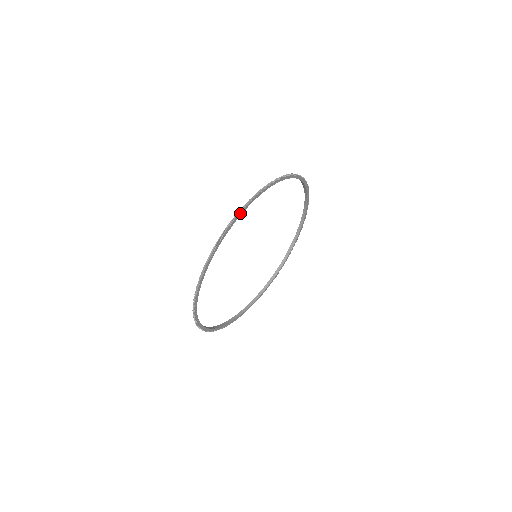
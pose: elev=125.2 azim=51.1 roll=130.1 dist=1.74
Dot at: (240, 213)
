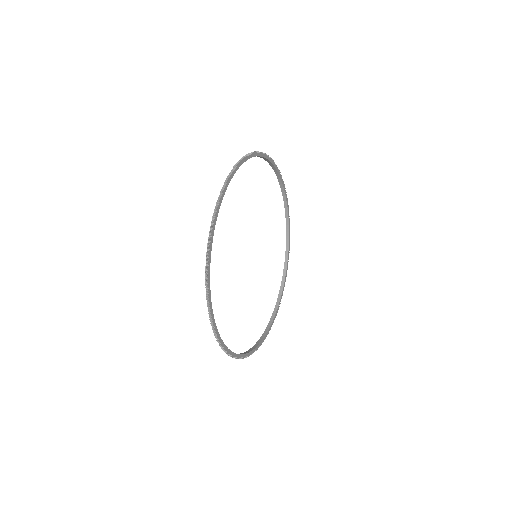
Dot at: (277, 168)
